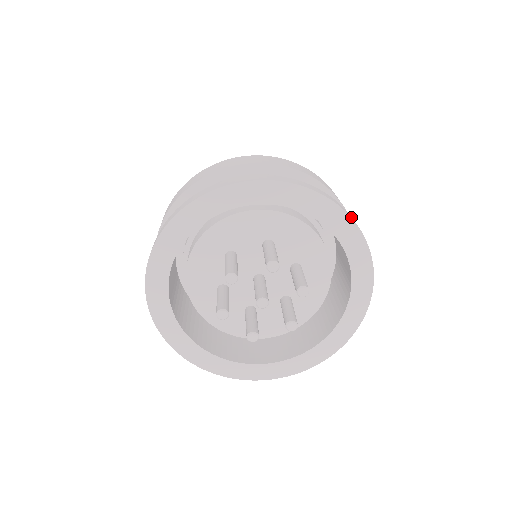
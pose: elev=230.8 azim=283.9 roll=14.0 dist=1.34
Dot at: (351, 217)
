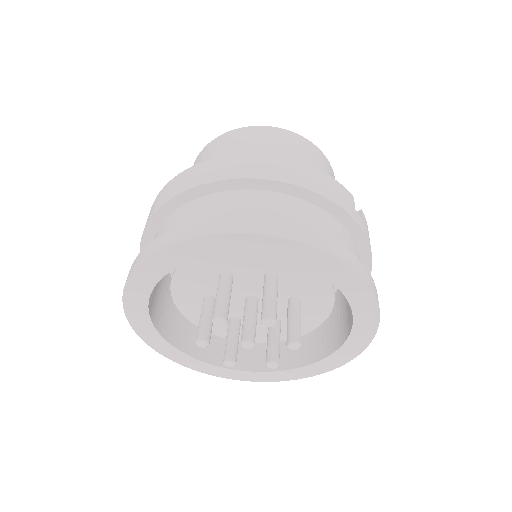
Dot at: (250, 229)
